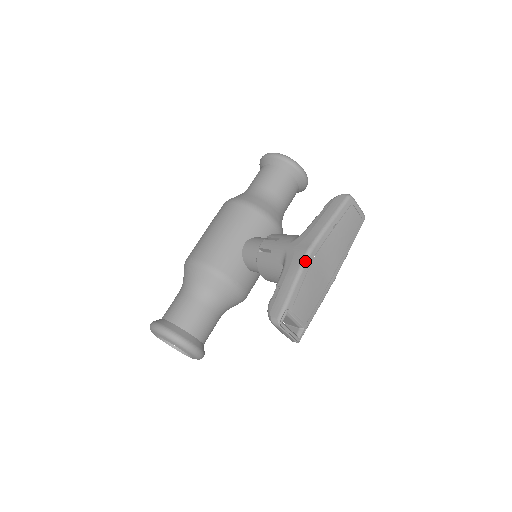
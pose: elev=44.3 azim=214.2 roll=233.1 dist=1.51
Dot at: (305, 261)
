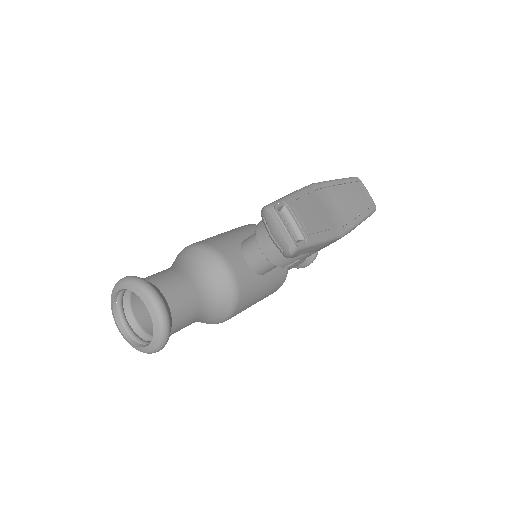
Dot at: (308, 186)
